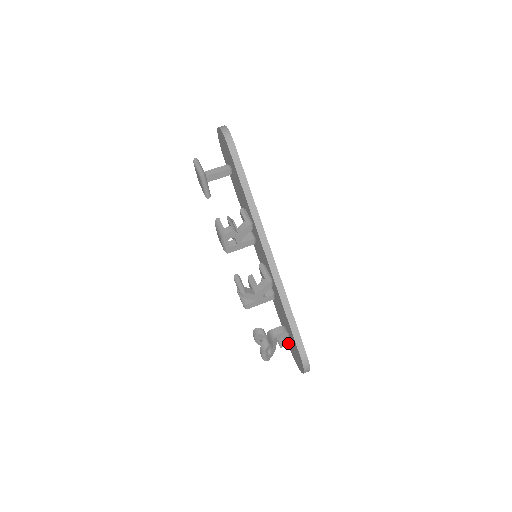
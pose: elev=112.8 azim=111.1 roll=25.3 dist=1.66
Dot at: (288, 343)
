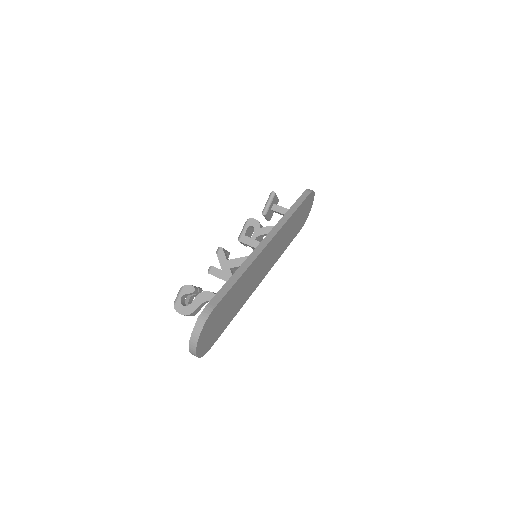
Dot at: occluded
